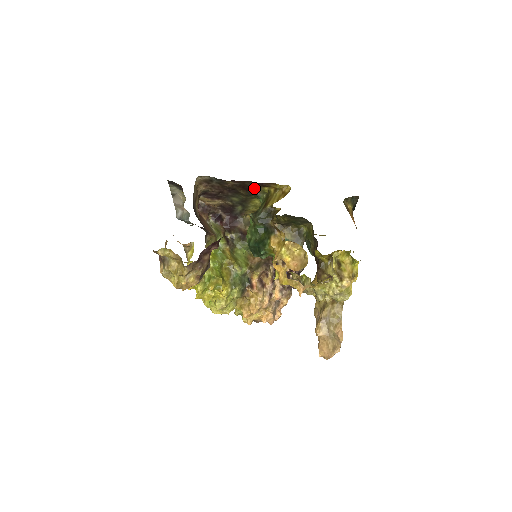
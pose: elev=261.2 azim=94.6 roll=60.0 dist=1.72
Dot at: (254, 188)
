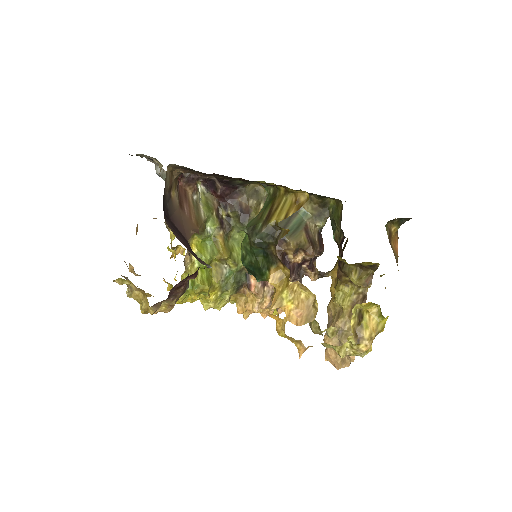
Dot at: occluded
